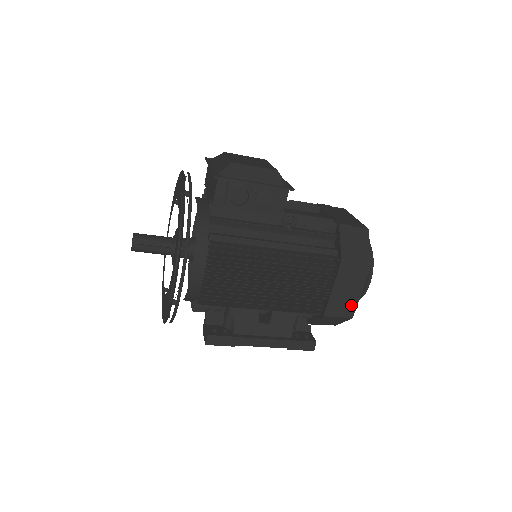
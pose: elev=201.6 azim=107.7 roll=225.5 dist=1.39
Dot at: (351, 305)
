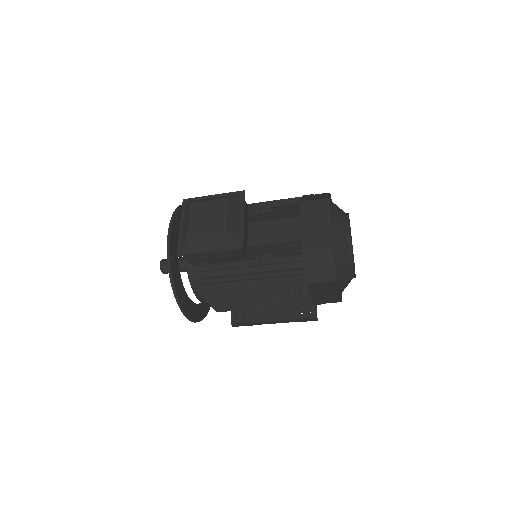
Dot at: (335, 298)
